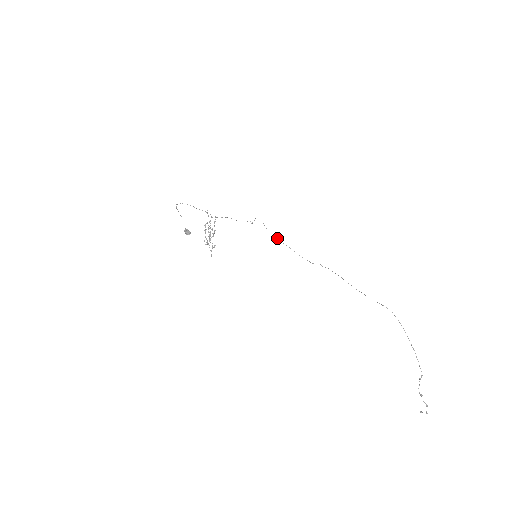
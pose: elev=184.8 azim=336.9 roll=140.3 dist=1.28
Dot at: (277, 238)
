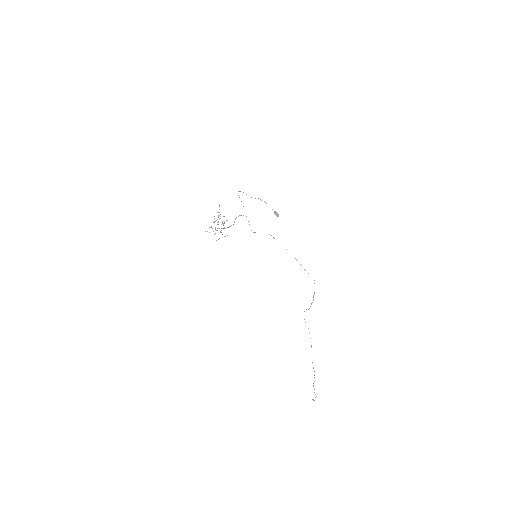
Dot at: occluded
